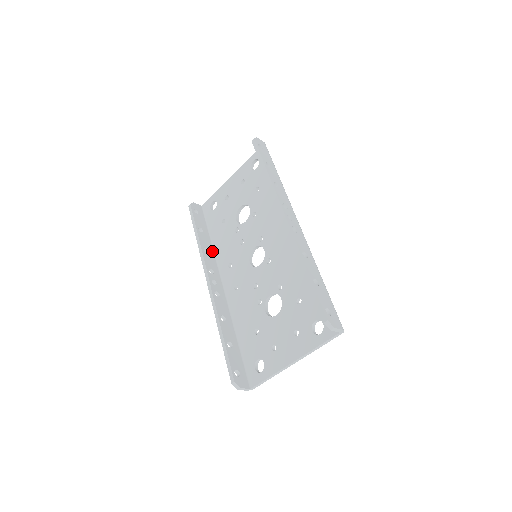
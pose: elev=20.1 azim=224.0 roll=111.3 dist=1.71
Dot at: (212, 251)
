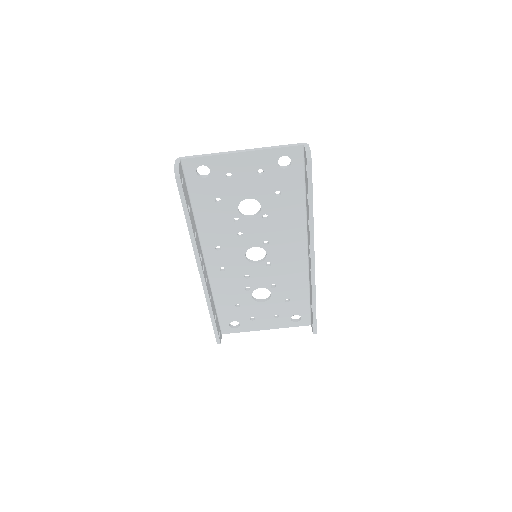
Dot at: (196, 227)
